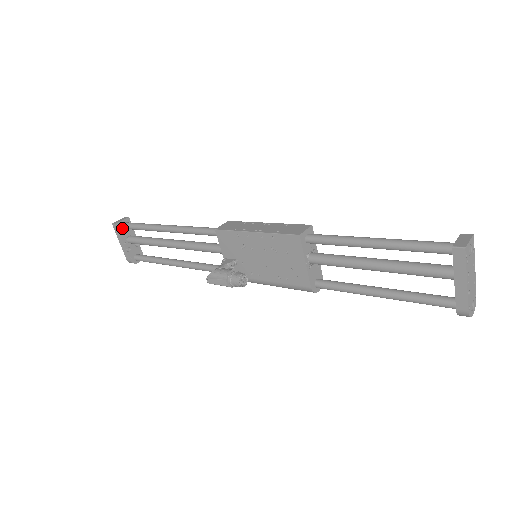
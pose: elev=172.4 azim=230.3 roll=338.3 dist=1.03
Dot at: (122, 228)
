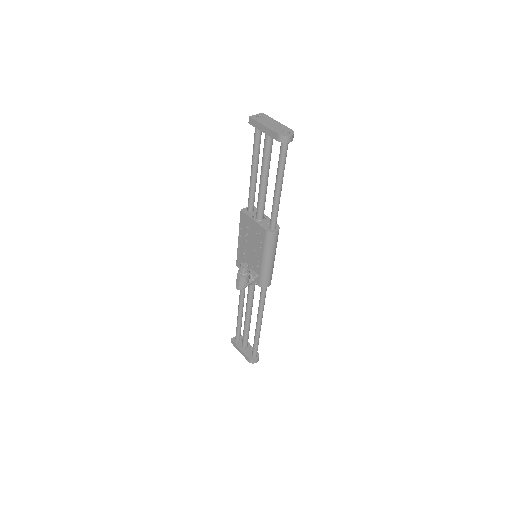
Dot at: (236, 341)
